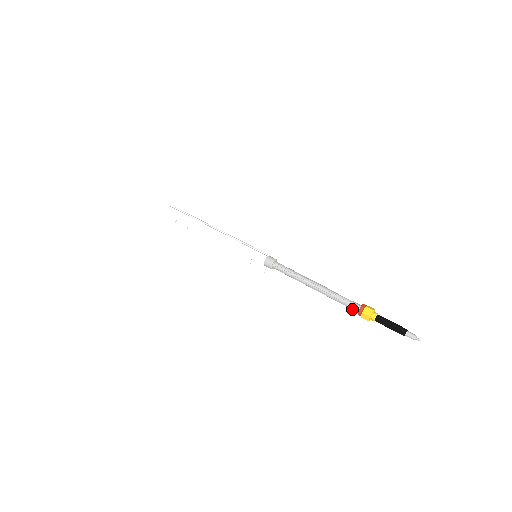
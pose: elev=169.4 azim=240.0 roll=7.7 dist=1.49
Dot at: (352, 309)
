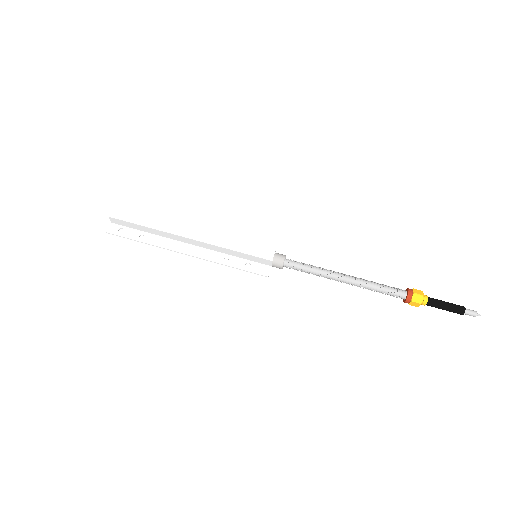
Dot at: (397, 295)
